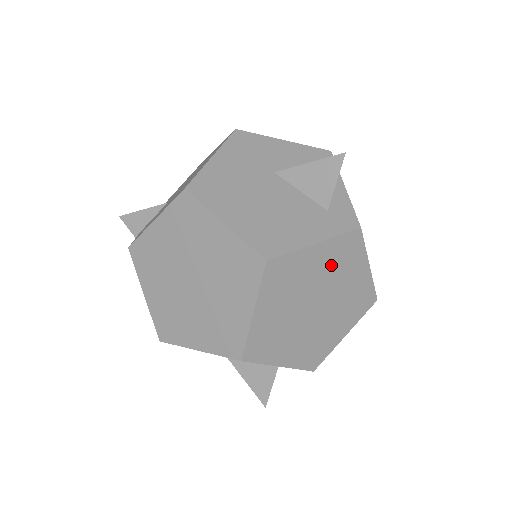
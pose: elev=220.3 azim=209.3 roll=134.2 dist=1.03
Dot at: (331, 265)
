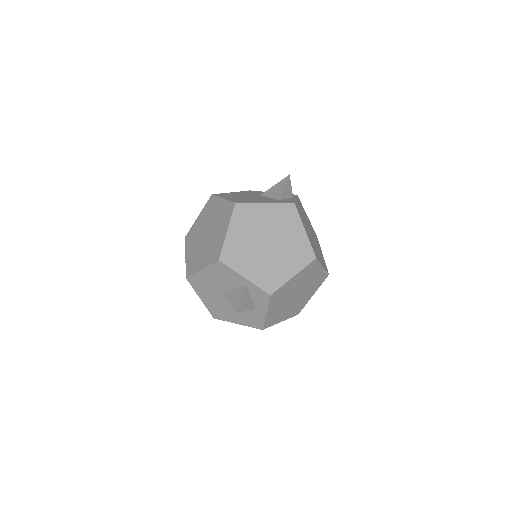
Dot at: (277, 220)
